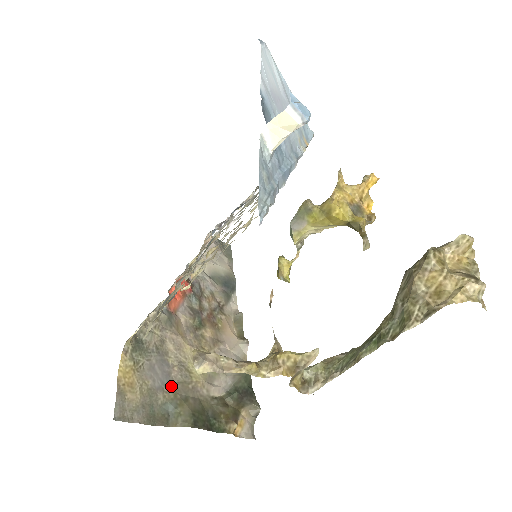
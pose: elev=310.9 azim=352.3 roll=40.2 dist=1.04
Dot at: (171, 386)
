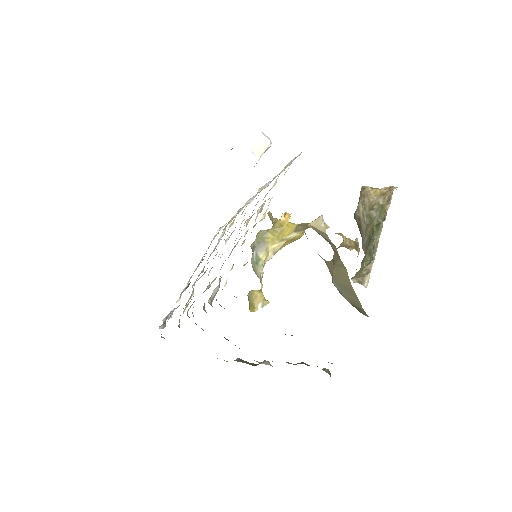
Dot at: occluded
